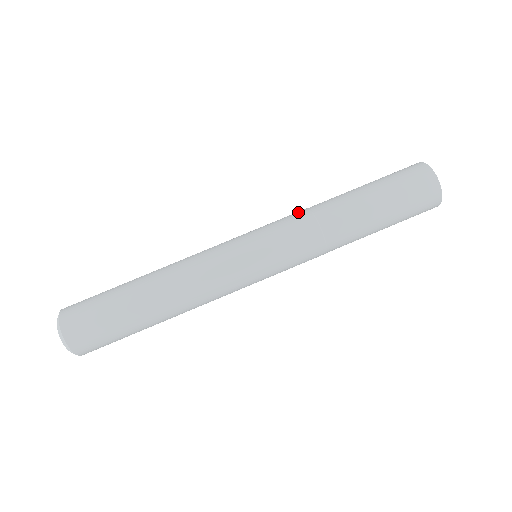
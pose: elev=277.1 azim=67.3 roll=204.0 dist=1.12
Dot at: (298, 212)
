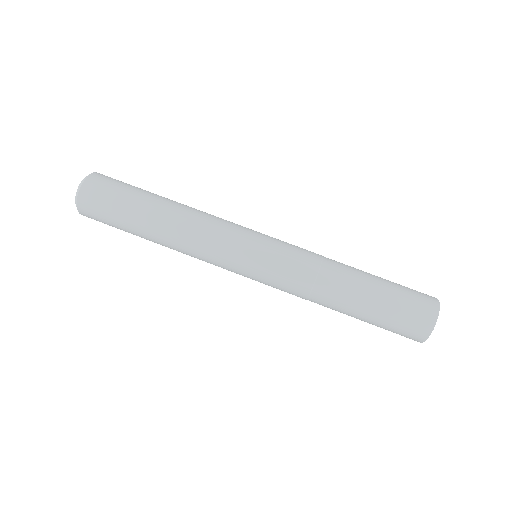
Dot at: occluded
